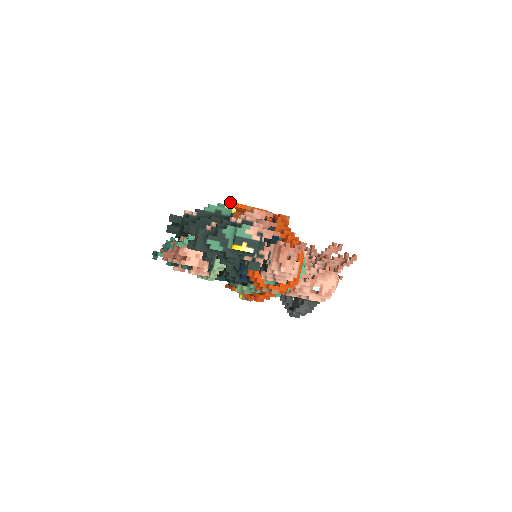
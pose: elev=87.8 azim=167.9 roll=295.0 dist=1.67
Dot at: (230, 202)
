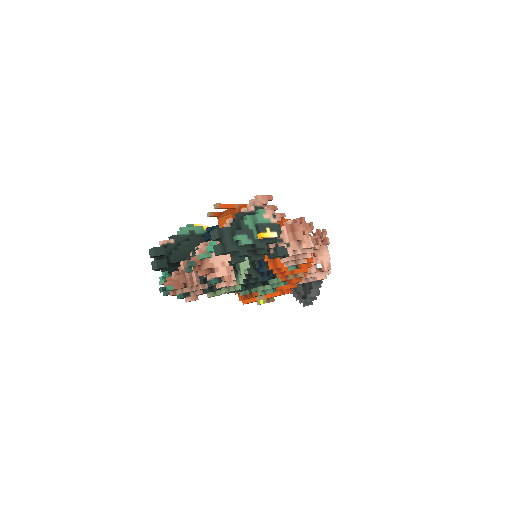
Dot at: (220, 204)
